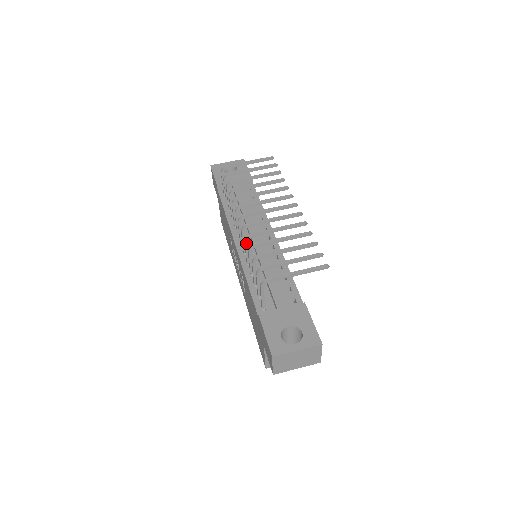
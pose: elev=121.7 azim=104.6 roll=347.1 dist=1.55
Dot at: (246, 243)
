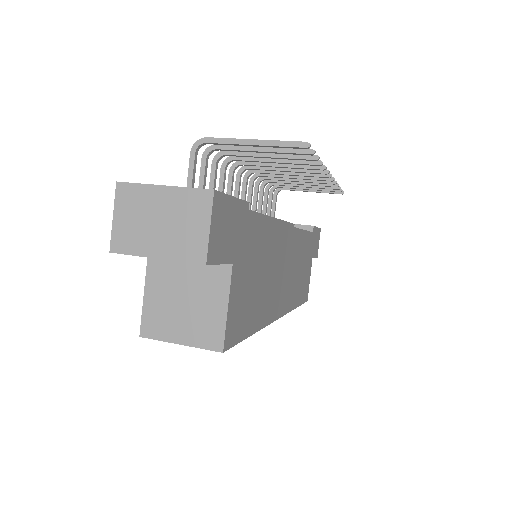
Dot at: (230, 174)
